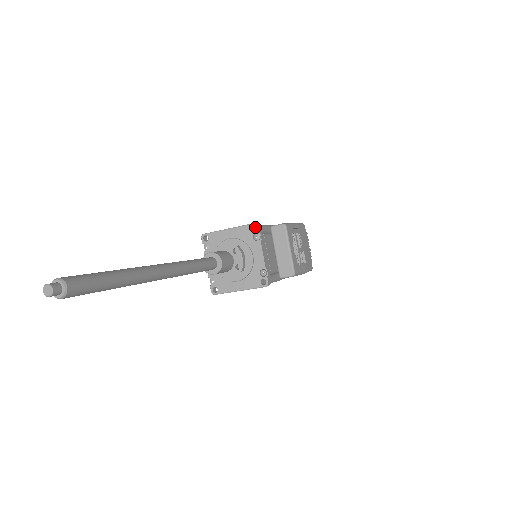
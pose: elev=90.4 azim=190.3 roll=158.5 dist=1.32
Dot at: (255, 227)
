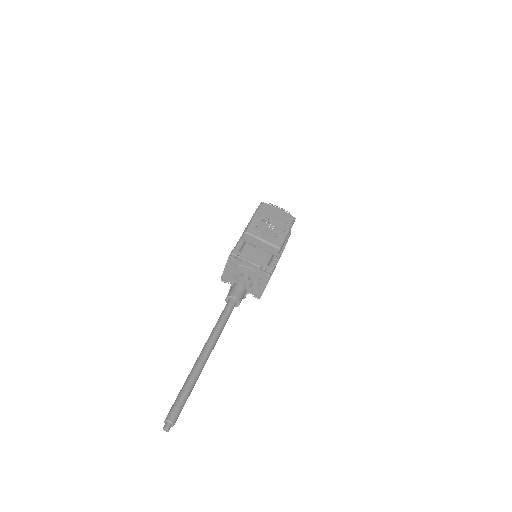
Dot at: (235, 249)
